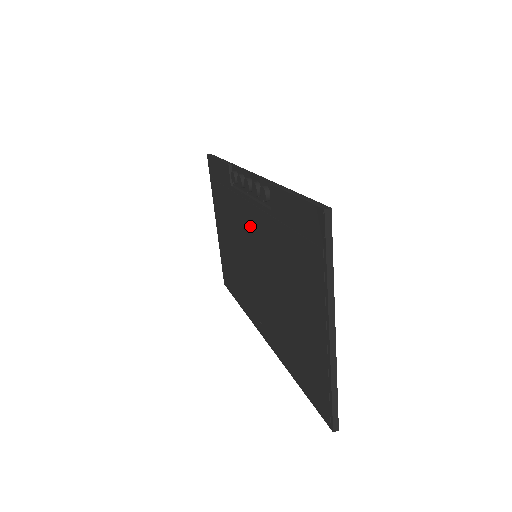
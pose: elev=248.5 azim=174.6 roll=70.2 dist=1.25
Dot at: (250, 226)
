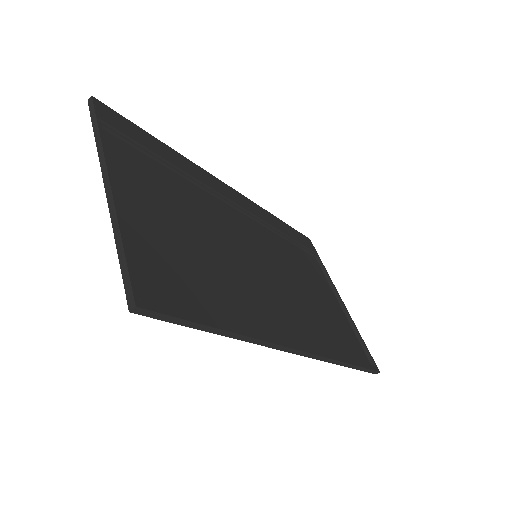
Dot at: (246, 232)
